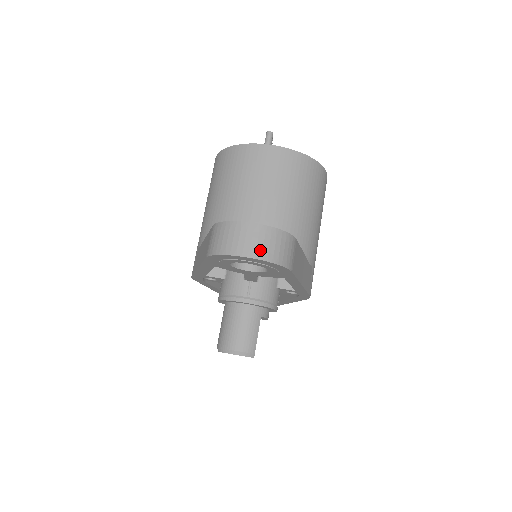
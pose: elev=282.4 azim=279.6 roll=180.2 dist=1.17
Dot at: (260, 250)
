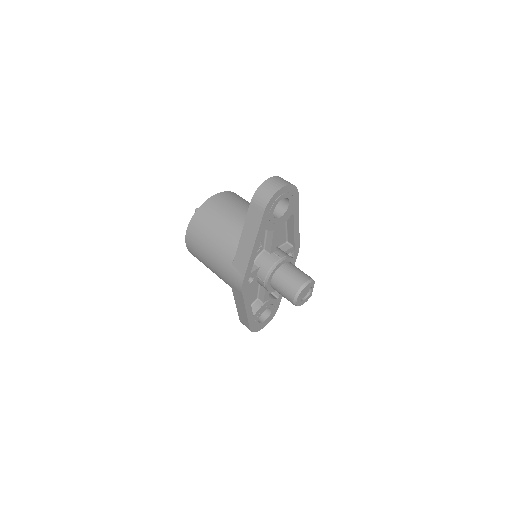
Dot at: (284, 183)
